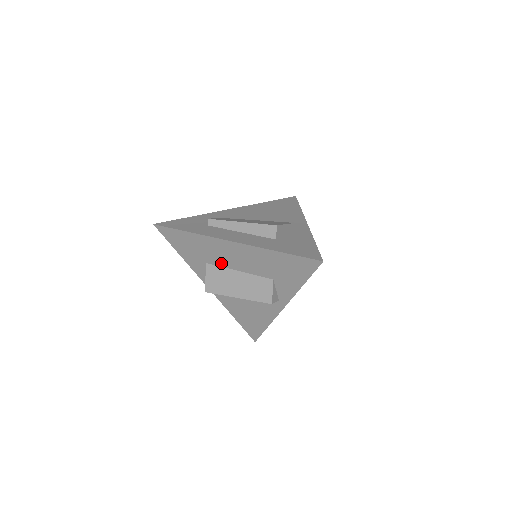
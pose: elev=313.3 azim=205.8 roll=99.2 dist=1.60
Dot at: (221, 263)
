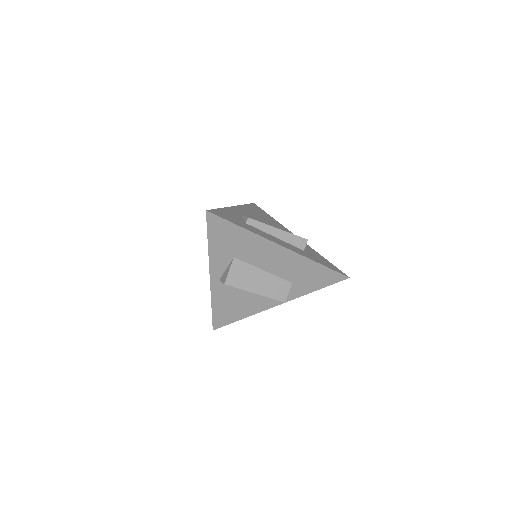
Dot at: (252, 261)
